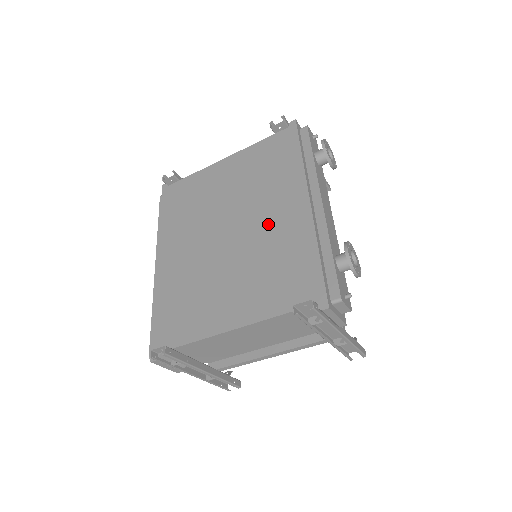
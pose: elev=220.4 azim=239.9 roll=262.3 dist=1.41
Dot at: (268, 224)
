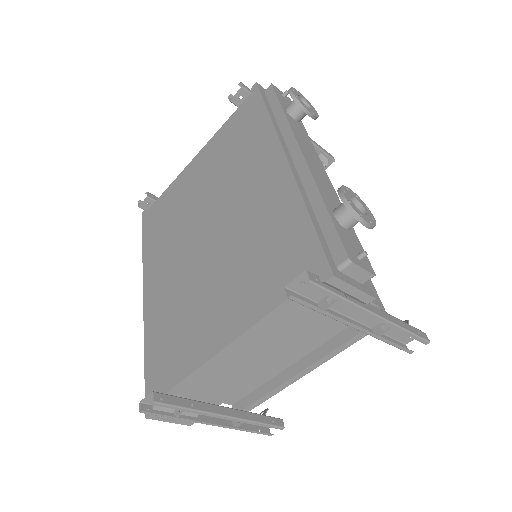
Dot at: (246, 204)
